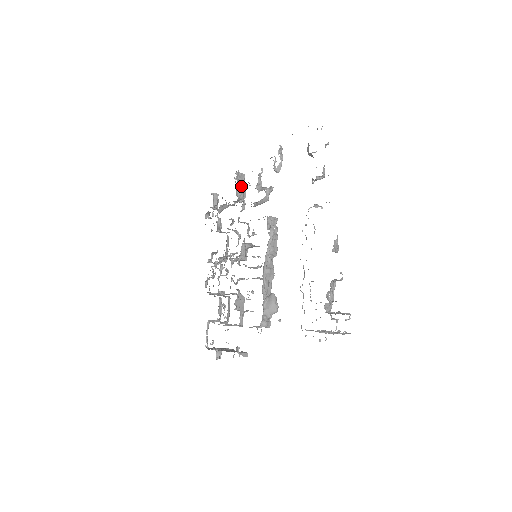
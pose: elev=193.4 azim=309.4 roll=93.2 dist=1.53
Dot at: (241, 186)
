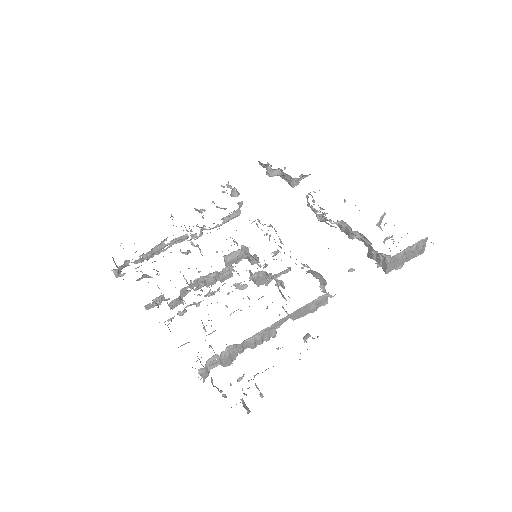
Dot at: occluded
